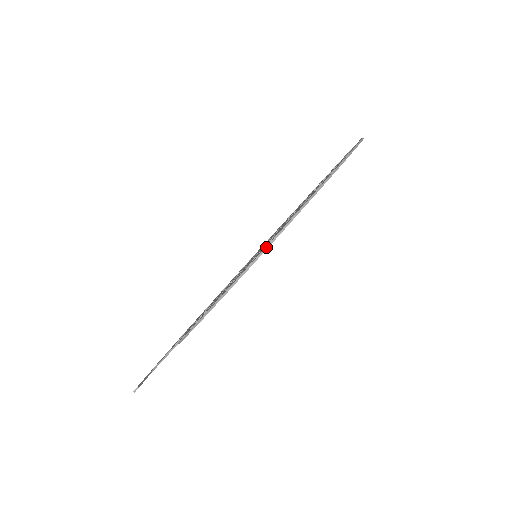
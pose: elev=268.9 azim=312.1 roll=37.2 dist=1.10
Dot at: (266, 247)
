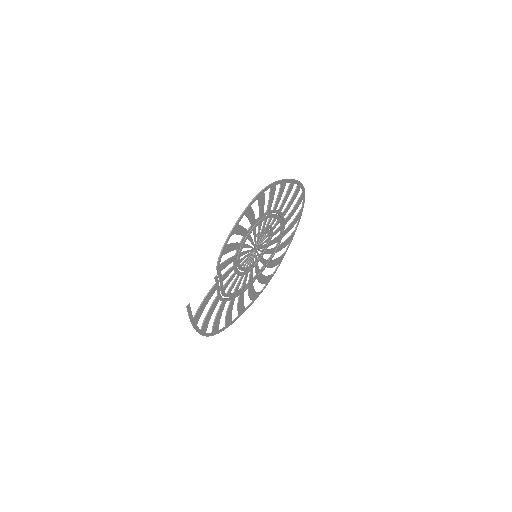
Dot at: (264, 188)
